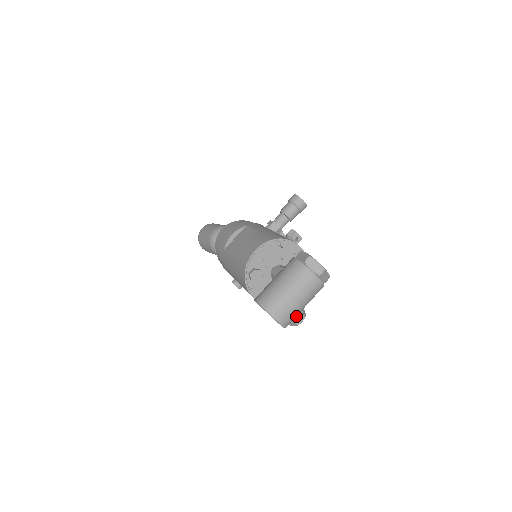
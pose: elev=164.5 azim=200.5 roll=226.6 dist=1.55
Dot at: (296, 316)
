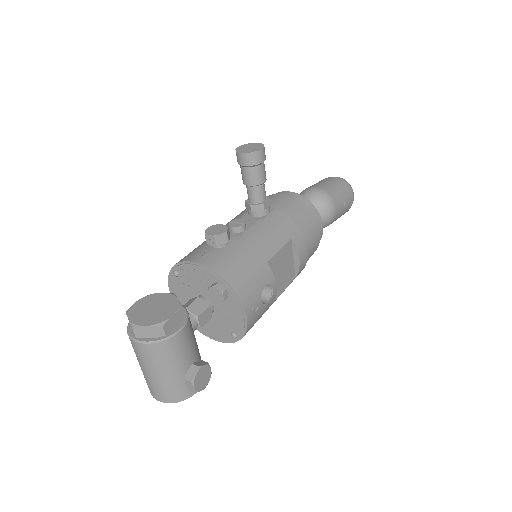
Dot at: (185, 382)
